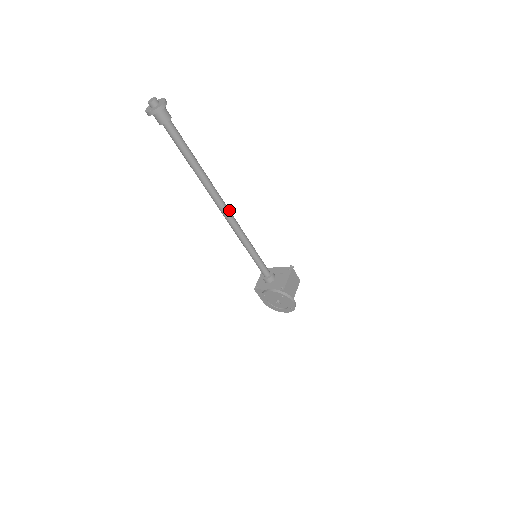
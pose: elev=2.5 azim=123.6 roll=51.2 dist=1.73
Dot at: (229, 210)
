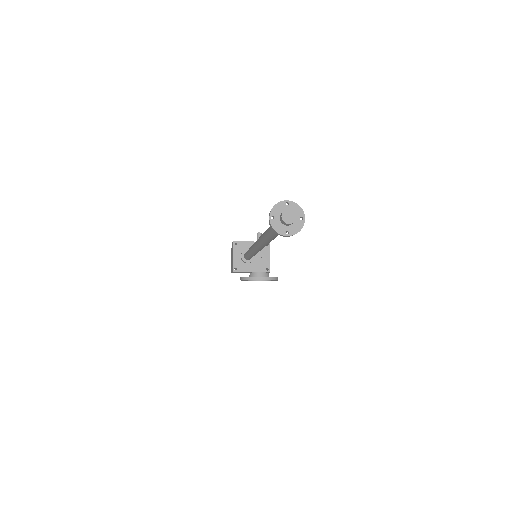
Dot at: occluded
